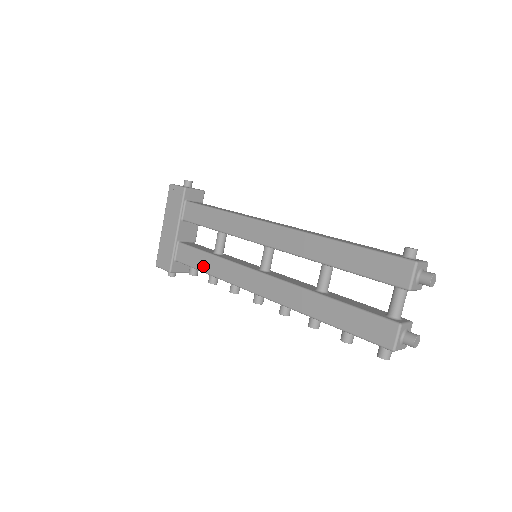
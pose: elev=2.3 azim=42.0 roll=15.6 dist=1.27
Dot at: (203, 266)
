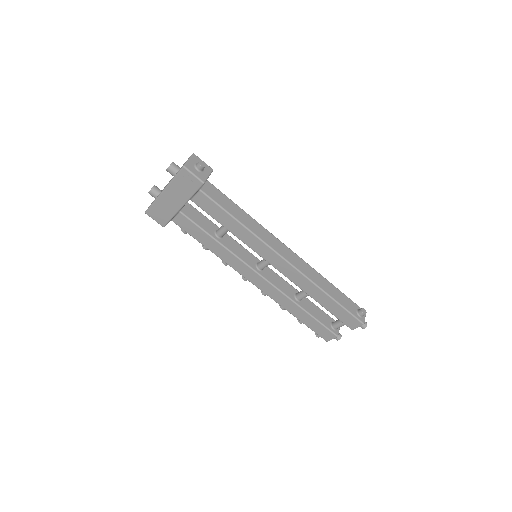
Dot at: (204, 243)
